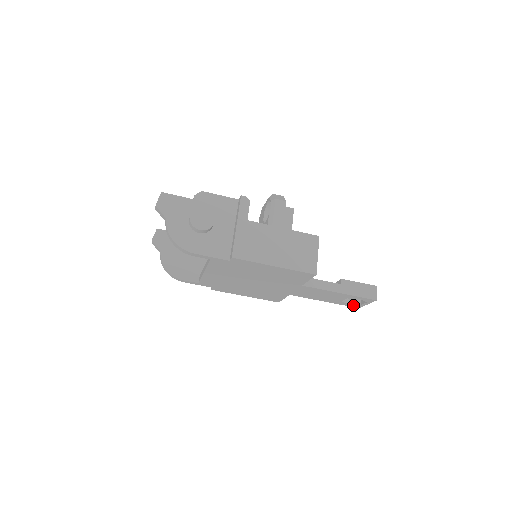
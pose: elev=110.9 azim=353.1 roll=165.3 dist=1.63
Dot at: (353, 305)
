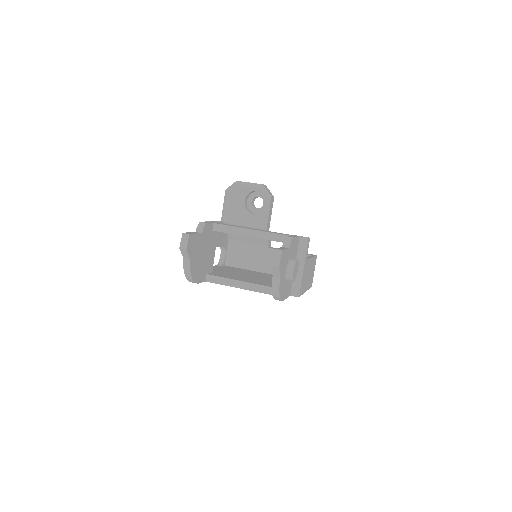
Dot at: occluded
